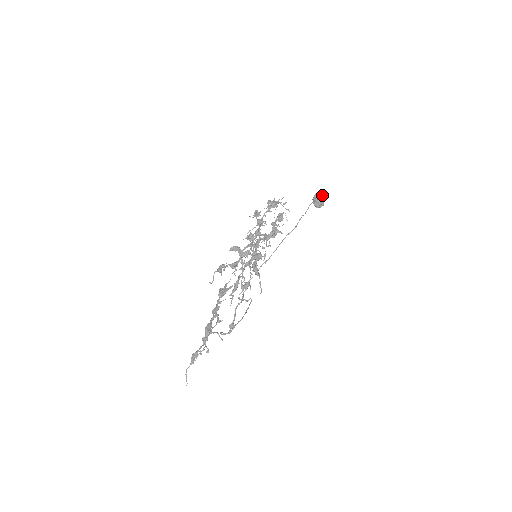
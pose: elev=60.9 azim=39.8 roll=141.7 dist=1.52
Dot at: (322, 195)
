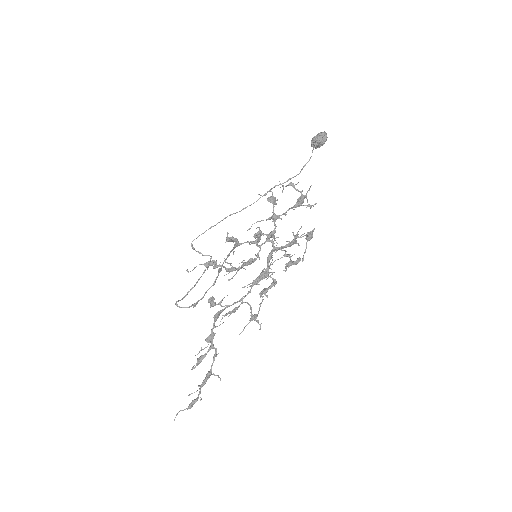
Dot at: occluded
